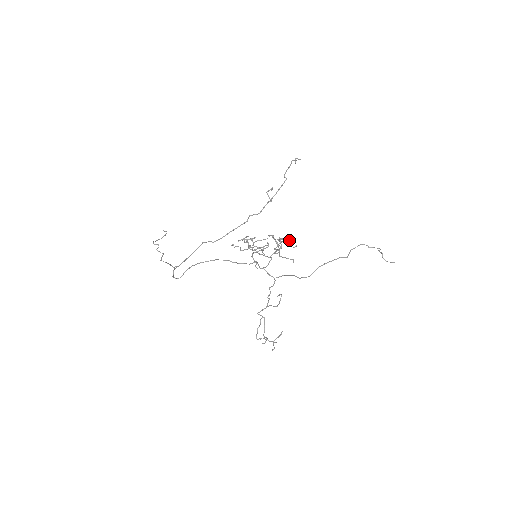
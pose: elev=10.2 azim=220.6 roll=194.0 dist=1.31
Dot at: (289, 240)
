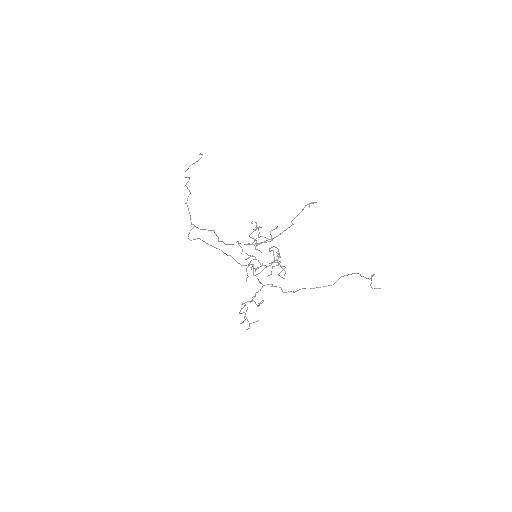
Dot at: (282, 266)
